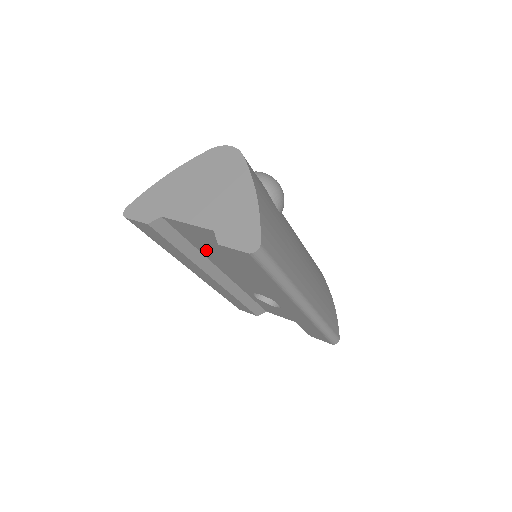
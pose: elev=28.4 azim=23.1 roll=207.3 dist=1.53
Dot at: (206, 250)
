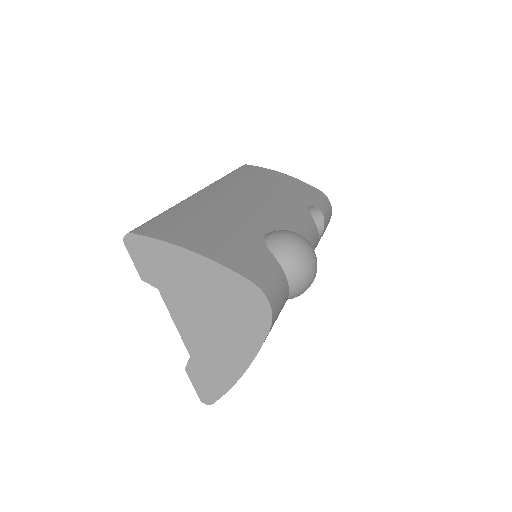
Dot at: occluded
